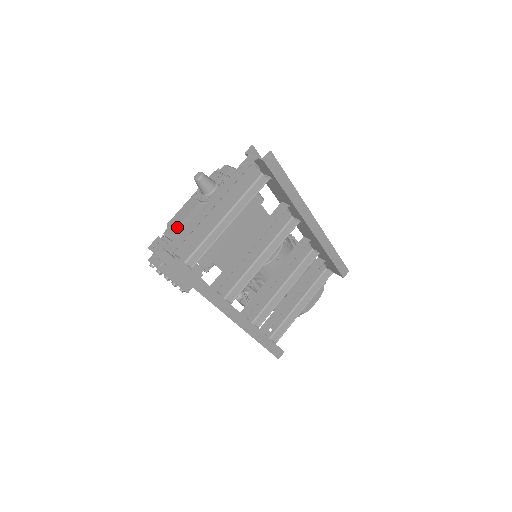
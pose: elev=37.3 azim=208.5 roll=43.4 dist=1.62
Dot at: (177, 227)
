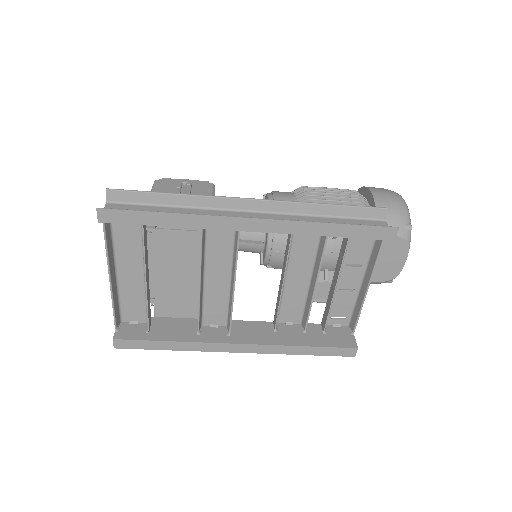
Dot at: occluded
